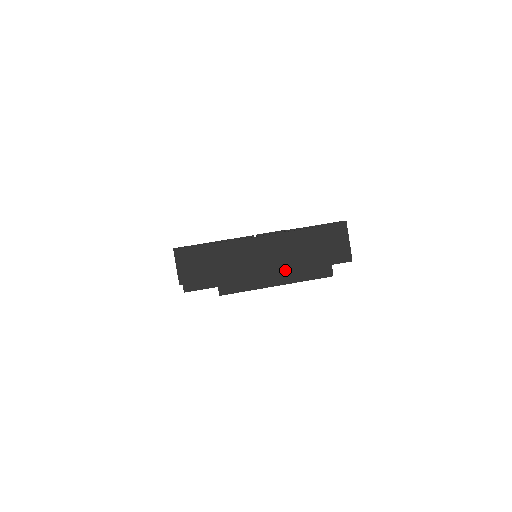
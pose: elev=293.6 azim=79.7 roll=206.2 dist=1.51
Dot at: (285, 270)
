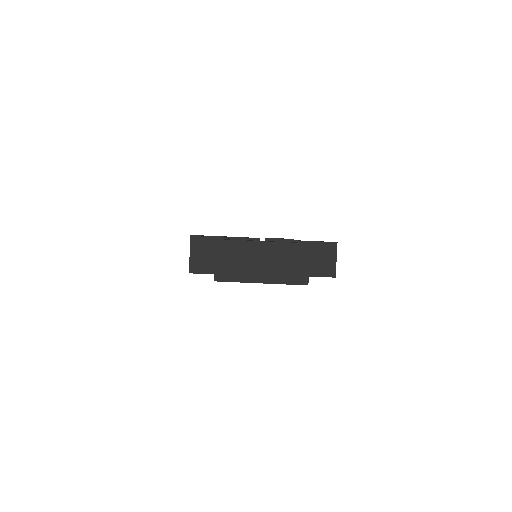
Dot at: (270, 272)
